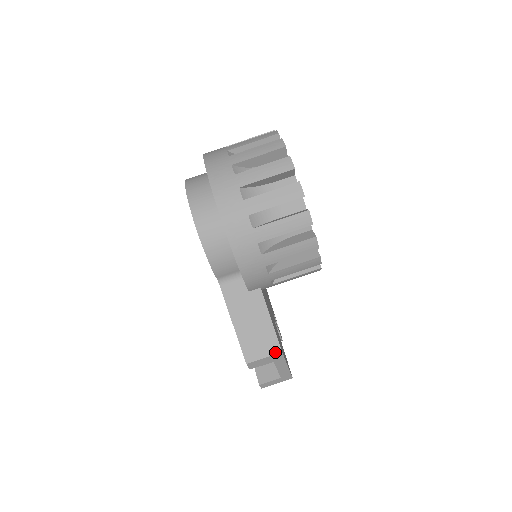
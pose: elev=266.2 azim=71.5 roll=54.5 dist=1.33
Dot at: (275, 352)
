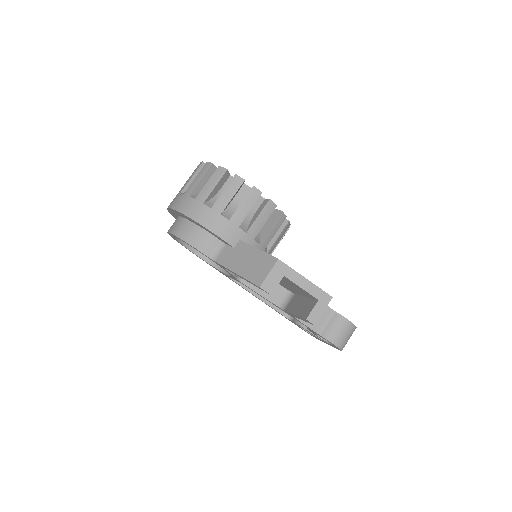
Dot at: (274, 263)
